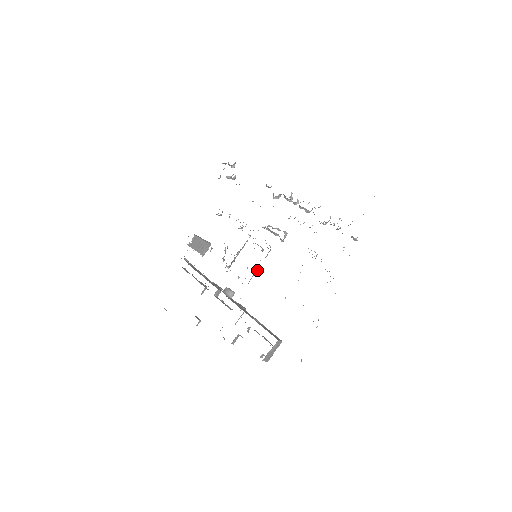
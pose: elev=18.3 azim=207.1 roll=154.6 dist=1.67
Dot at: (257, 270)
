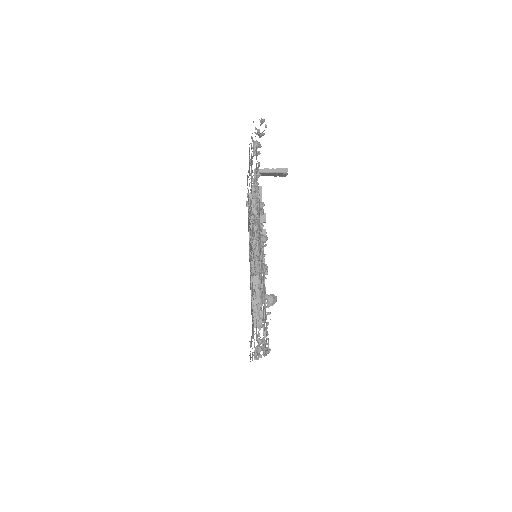
Dot at: occluded
